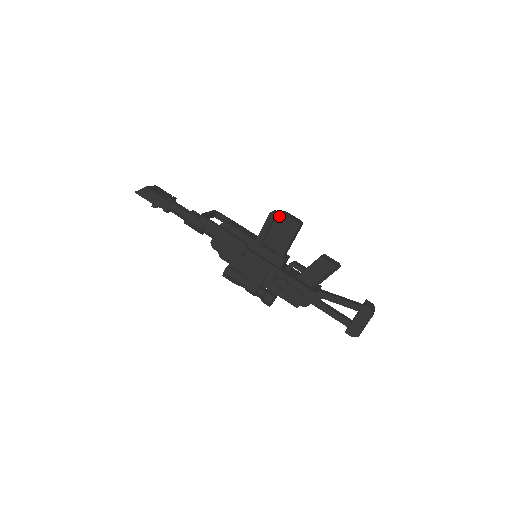
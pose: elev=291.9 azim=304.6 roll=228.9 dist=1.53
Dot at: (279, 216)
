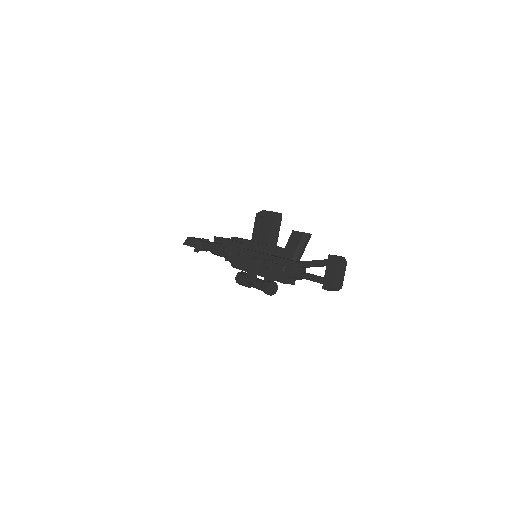
Dot at: (261, 213)
